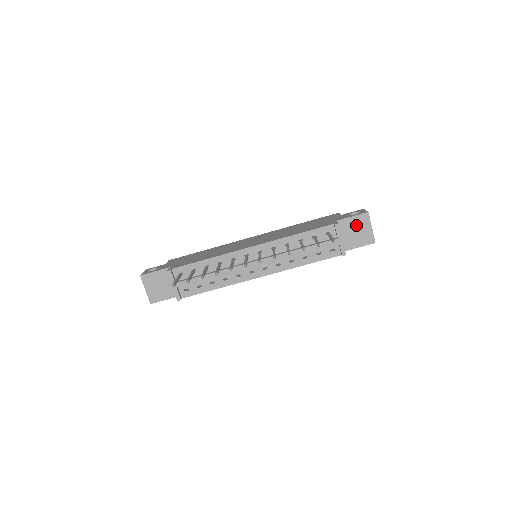
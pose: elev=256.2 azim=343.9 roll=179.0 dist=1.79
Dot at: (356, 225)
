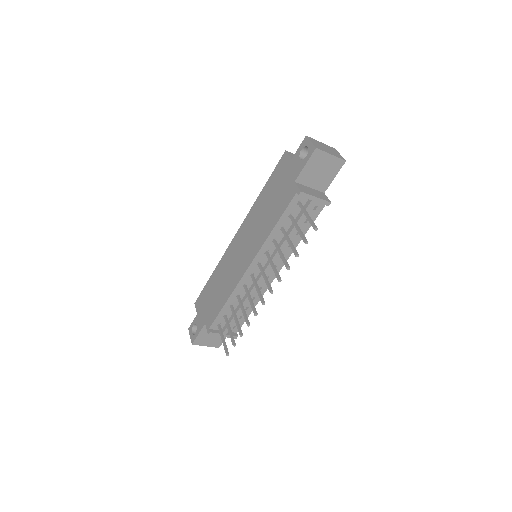
Dot at: (315, 167)
